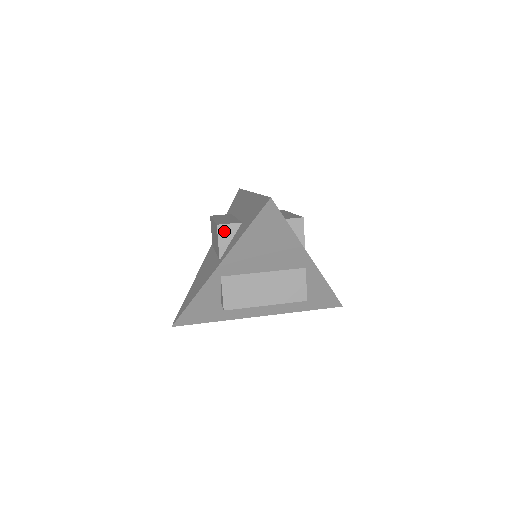
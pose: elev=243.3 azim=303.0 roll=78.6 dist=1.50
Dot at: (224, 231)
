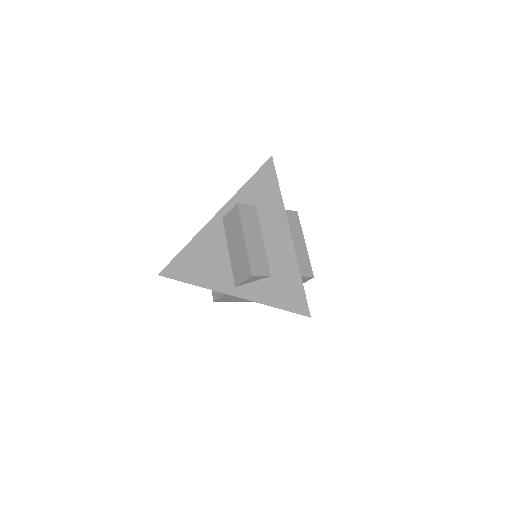
Dot at: (254, 278)
